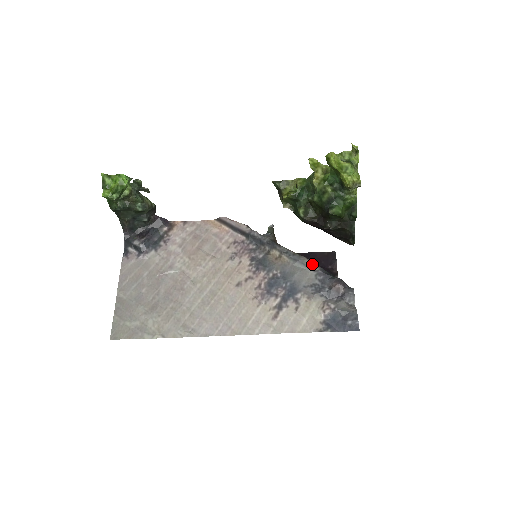
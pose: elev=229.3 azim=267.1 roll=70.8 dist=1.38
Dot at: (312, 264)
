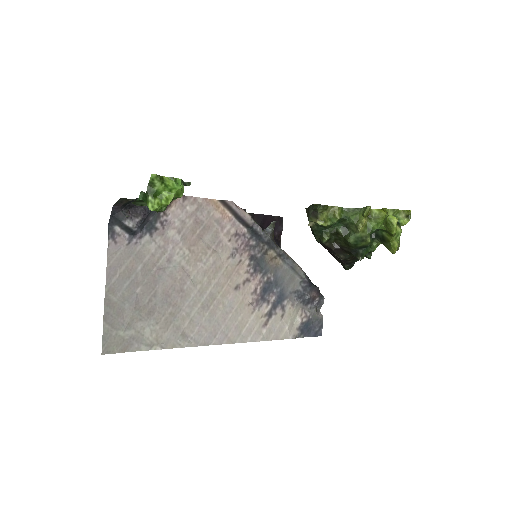
Dot at: (301, 271)
